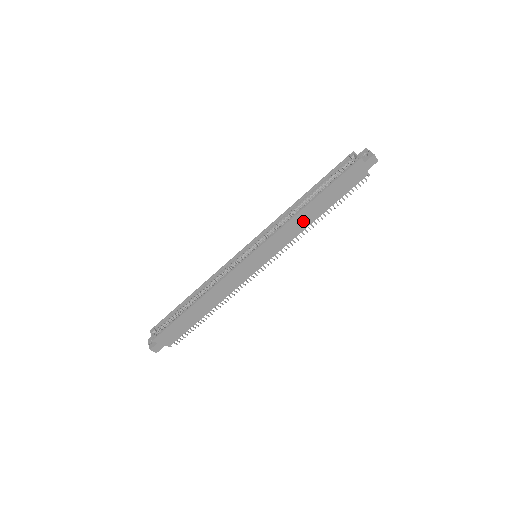
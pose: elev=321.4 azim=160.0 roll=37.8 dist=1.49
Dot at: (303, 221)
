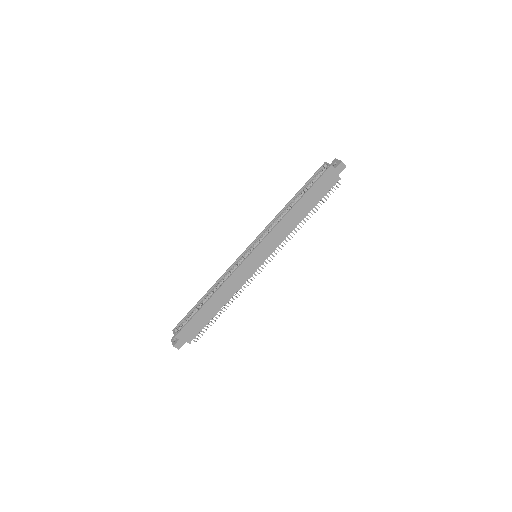
Dot at: (291, 222)
